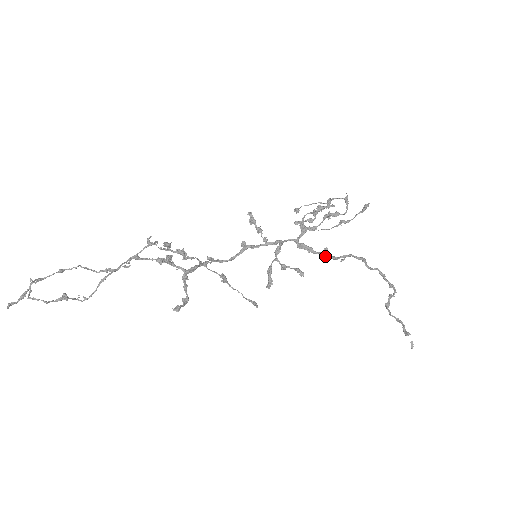
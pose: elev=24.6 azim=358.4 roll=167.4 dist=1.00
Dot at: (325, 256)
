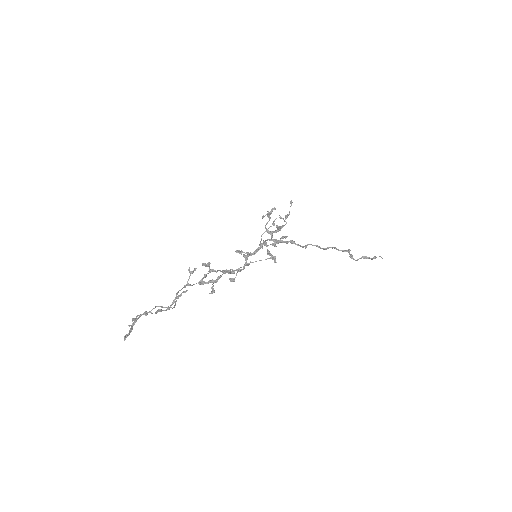
Dot at: (294, 243)
